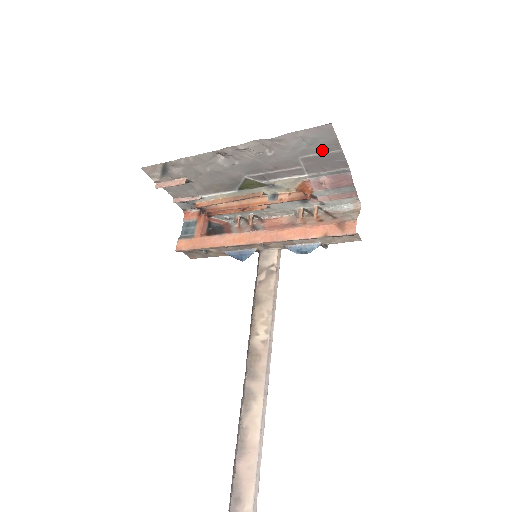
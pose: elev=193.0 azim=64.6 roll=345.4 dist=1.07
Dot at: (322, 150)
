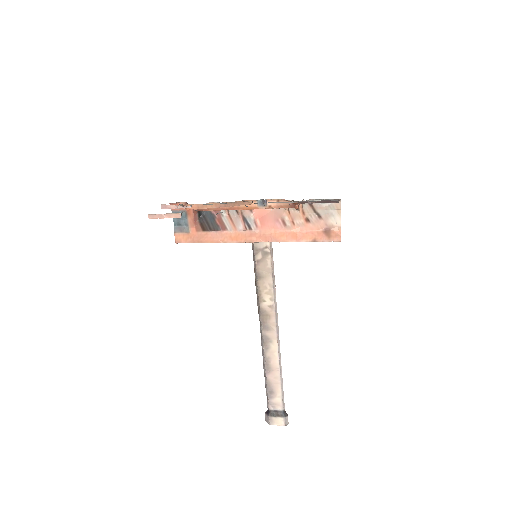
Dot at: occluded
